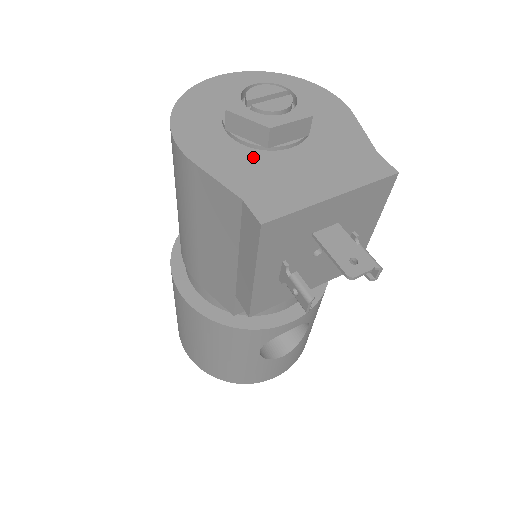
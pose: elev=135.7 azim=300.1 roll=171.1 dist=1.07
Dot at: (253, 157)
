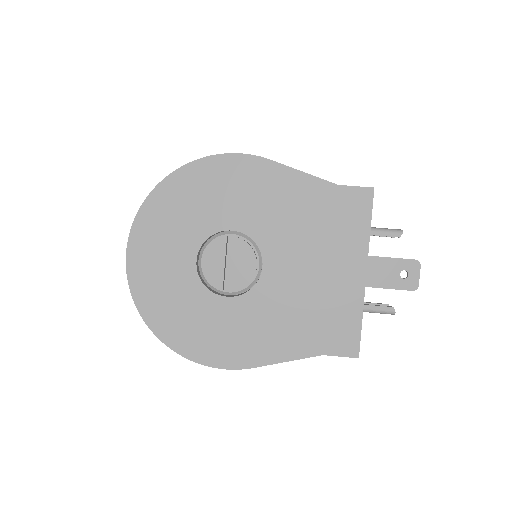
Dot at: (276, 311)
